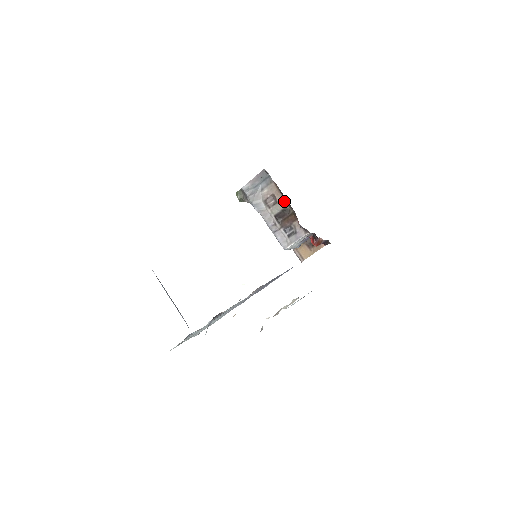
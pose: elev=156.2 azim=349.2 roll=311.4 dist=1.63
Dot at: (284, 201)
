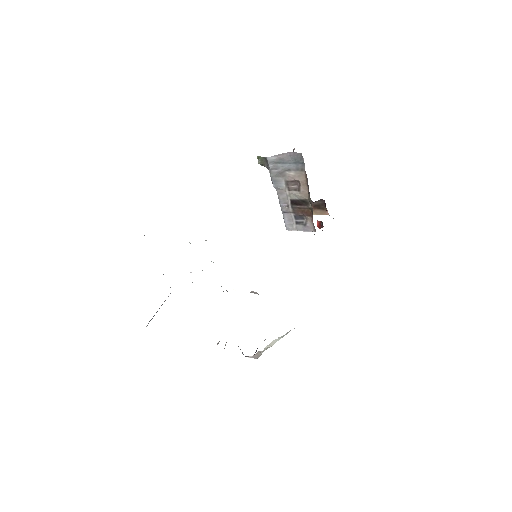
Dot at: (307, 194)
